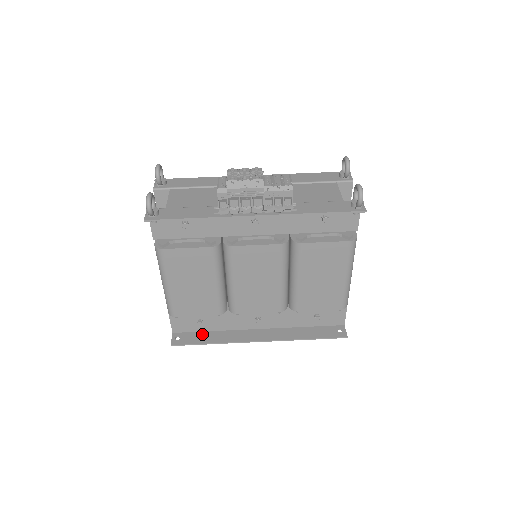
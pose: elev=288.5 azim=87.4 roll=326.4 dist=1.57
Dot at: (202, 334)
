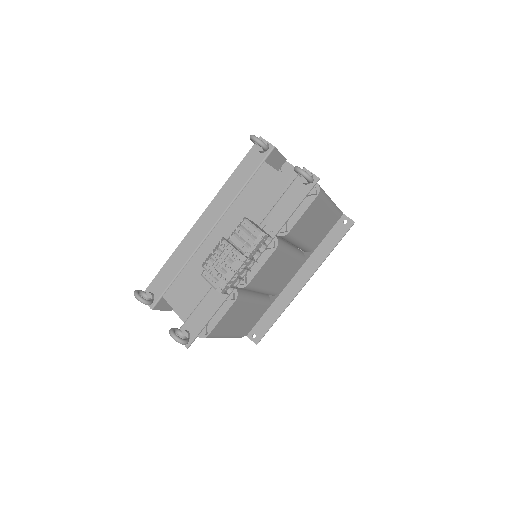
Dot at: (265, 318)
